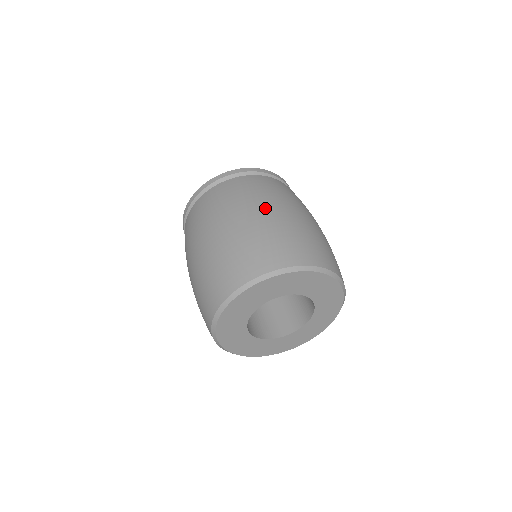
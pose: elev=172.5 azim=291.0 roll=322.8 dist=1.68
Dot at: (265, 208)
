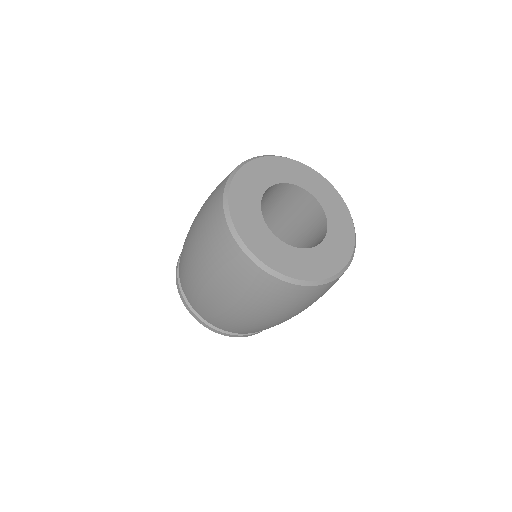
Dot at: occluded
